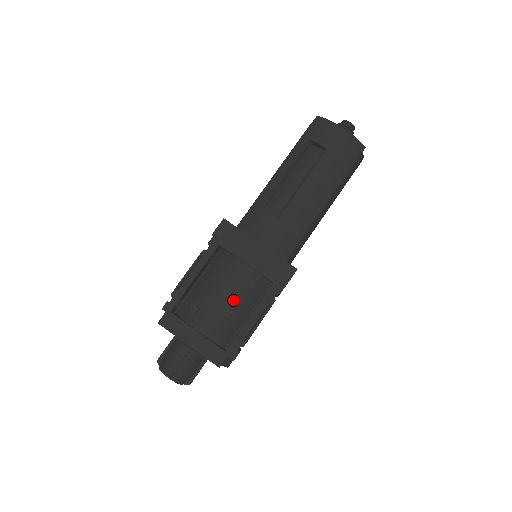
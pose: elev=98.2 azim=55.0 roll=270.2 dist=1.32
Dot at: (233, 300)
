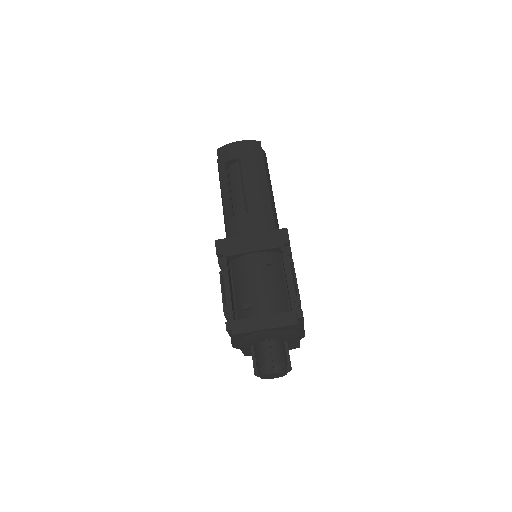
Dot at: (266, 280)
